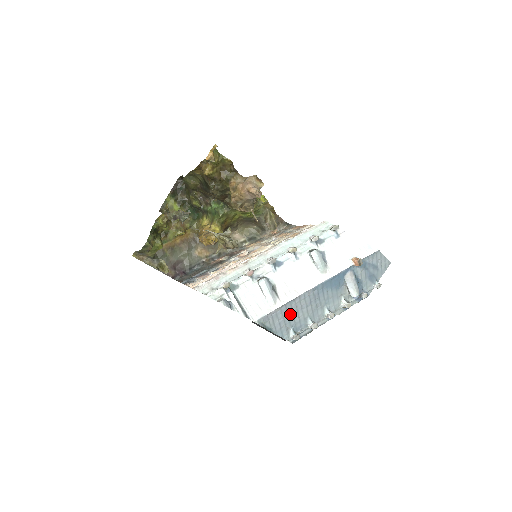
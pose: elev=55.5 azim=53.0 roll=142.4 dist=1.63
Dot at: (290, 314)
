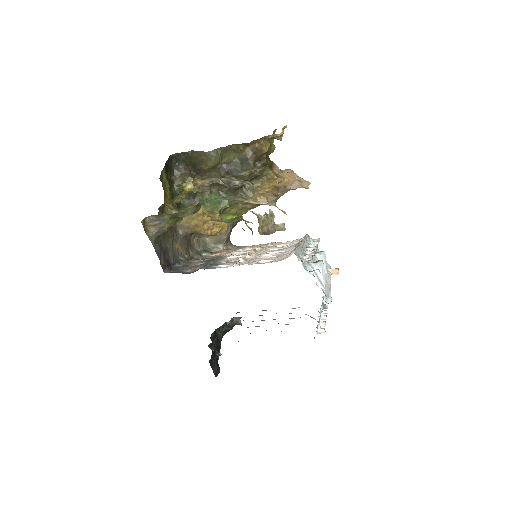
Dot at: (324, 304)
